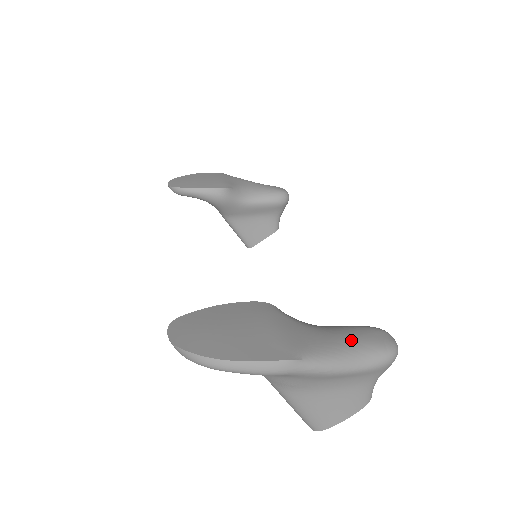
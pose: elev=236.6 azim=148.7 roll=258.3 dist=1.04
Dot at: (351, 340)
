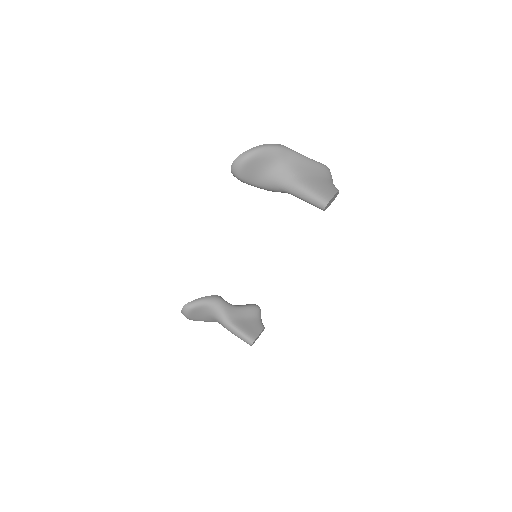
Dot at: occluded
